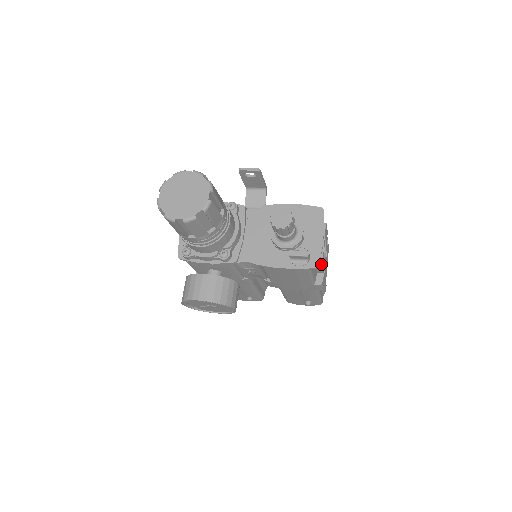
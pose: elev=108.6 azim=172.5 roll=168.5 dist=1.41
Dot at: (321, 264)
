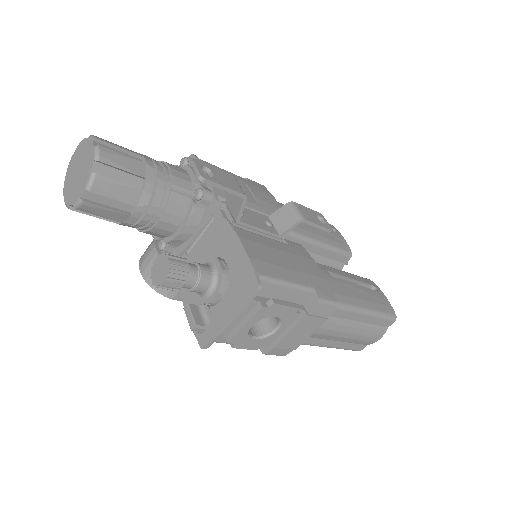
Dot at: (232, 344)
